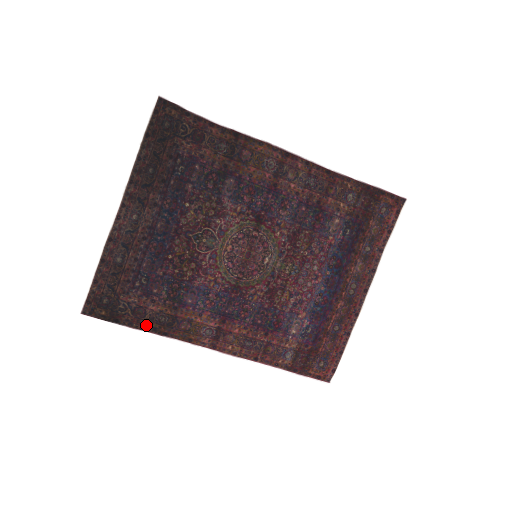
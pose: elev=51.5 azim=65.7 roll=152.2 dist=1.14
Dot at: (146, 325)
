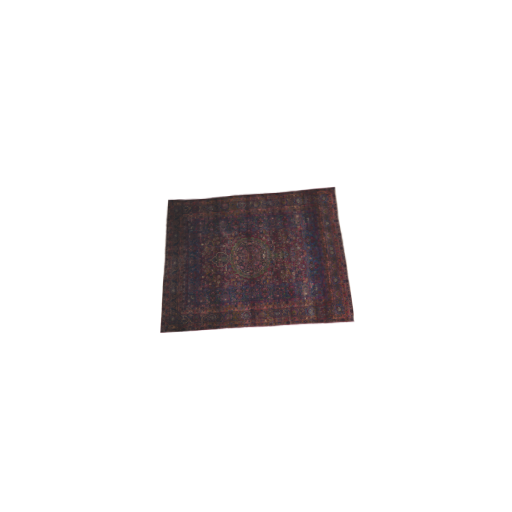
Dot at: (203, 326)
